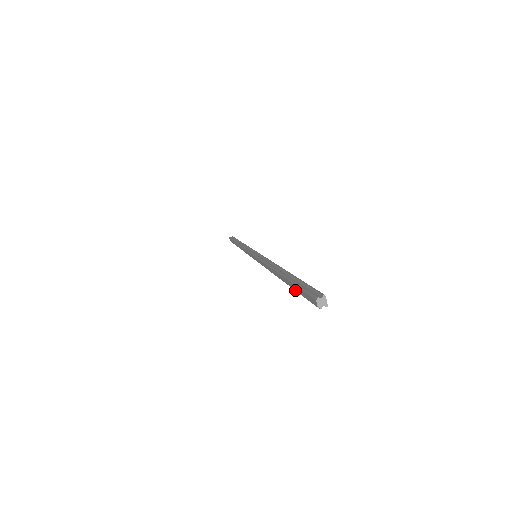
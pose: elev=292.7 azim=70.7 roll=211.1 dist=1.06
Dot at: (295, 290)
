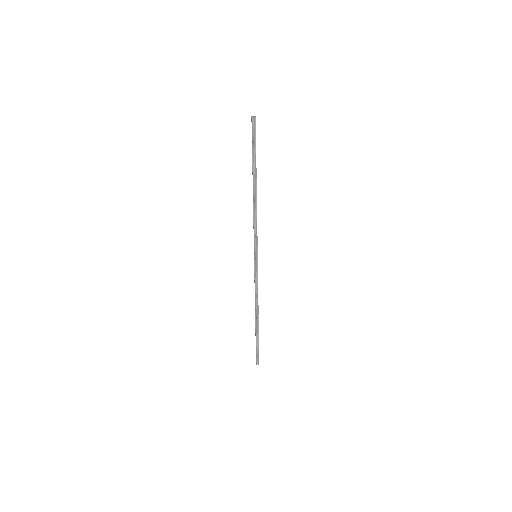
Dot at: (252, 152)
